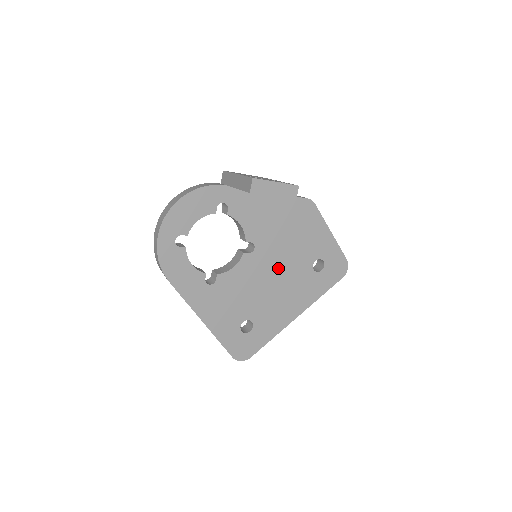
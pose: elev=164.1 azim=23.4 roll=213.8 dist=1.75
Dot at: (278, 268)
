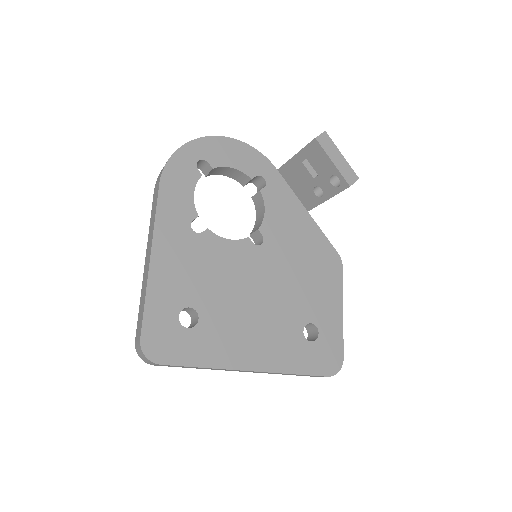
Dot at: (269, 289)
